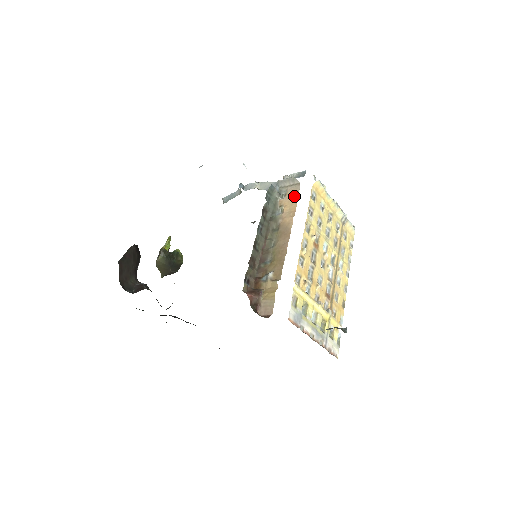
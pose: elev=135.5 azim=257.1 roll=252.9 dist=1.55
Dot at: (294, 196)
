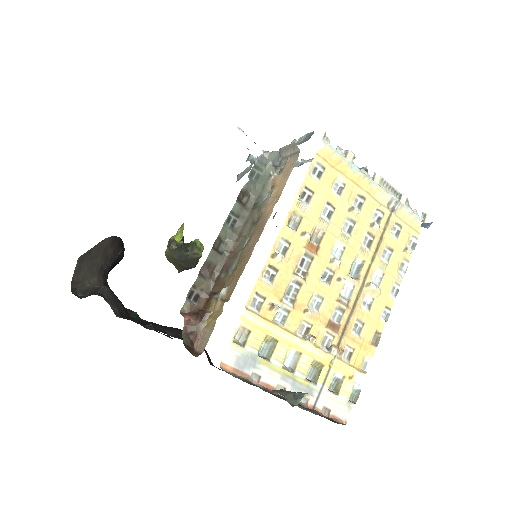
Dot at: (287, 171)
